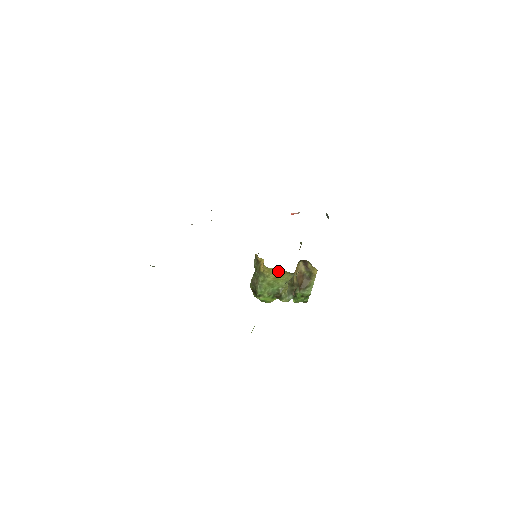
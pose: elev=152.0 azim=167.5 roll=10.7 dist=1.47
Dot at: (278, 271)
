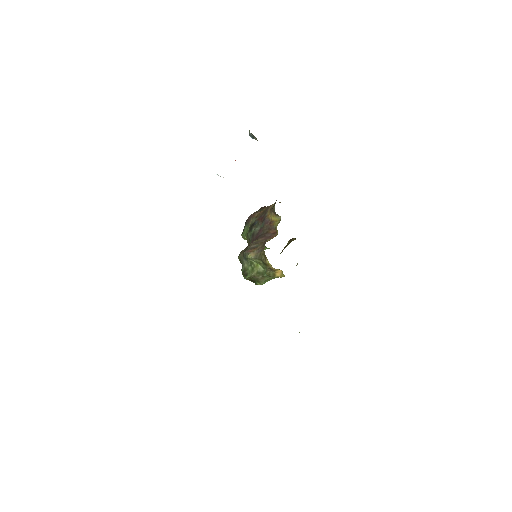
Dot at: occluded
